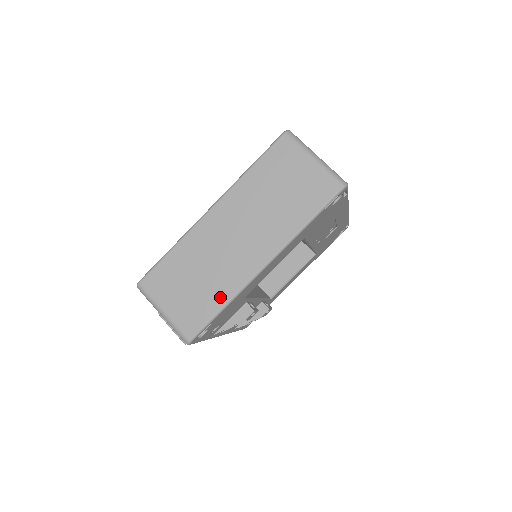
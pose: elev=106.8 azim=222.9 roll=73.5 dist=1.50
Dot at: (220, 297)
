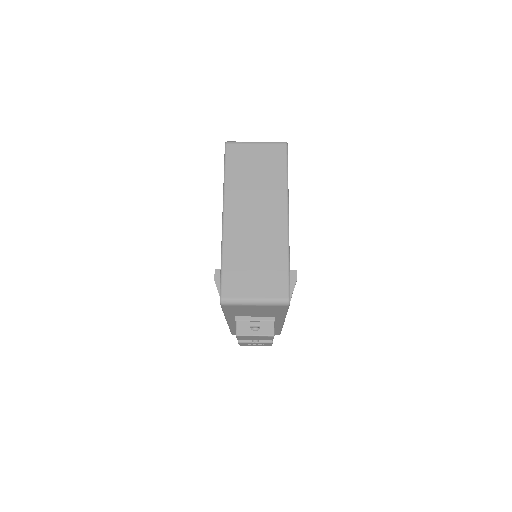
Dot at: (281, 257)
